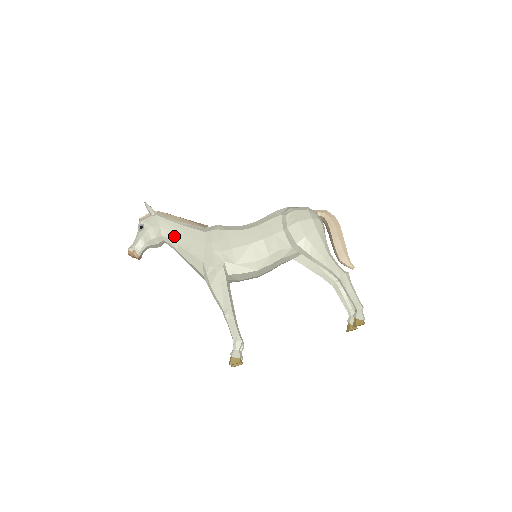
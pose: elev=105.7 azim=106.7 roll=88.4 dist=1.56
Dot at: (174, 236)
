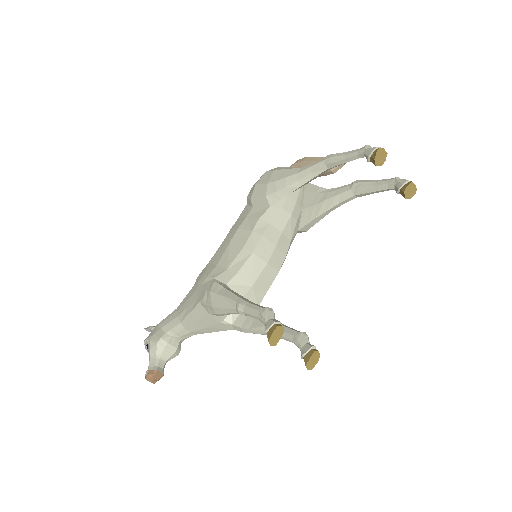
Dot at: (174, 321)
